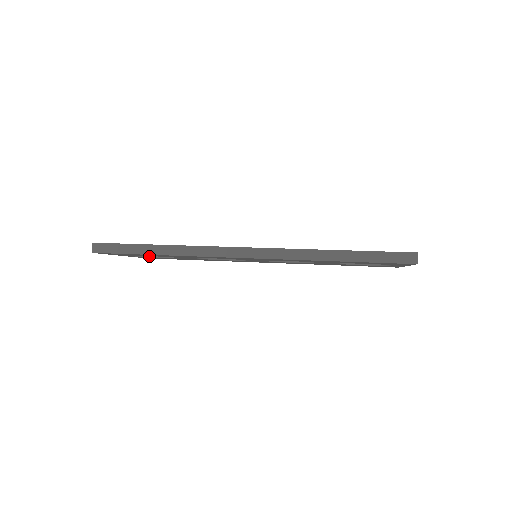
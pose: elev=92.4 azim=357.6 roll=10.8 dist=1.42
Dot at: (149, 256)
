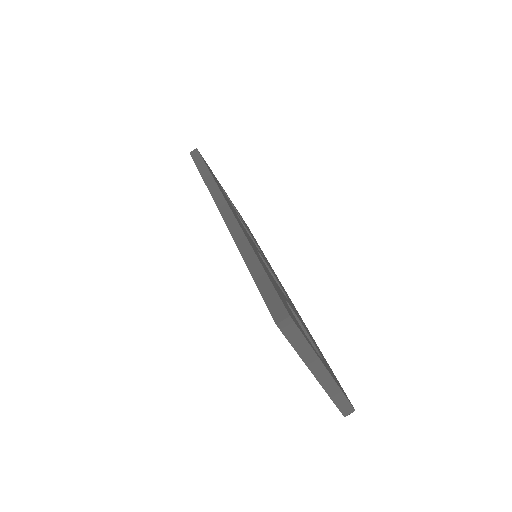
Dot at: occluded
